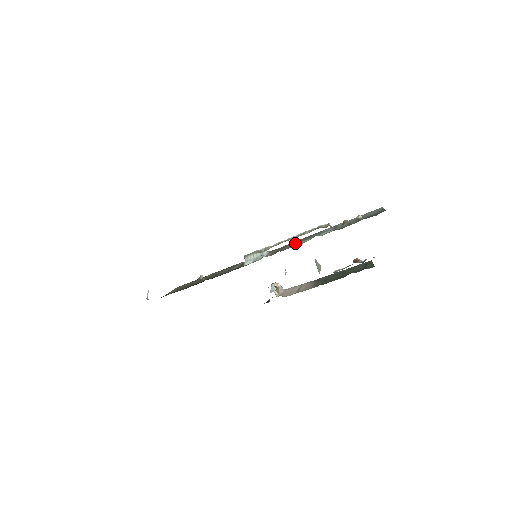
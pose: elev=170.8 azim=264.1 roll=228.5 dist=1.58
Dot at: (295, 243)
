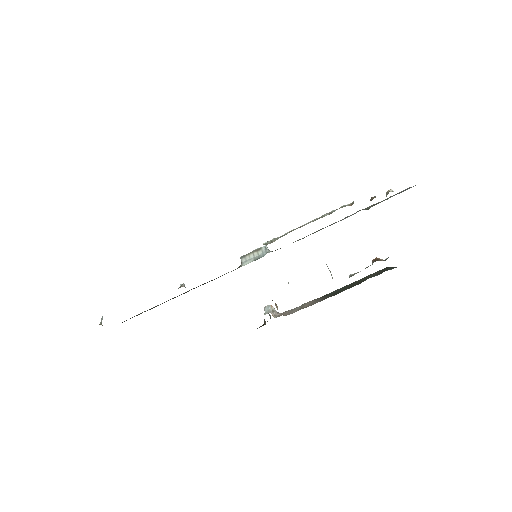
Dot at: (306, 236)
